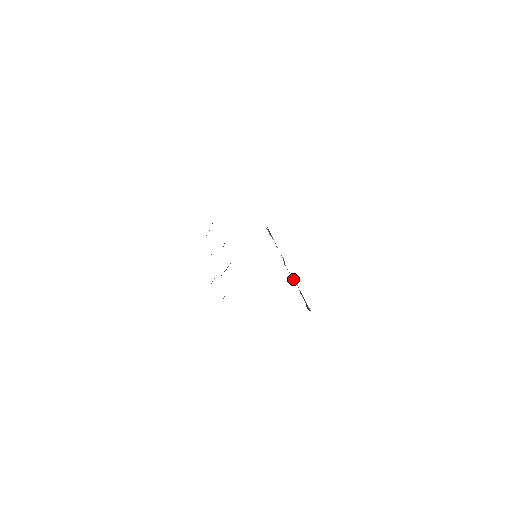
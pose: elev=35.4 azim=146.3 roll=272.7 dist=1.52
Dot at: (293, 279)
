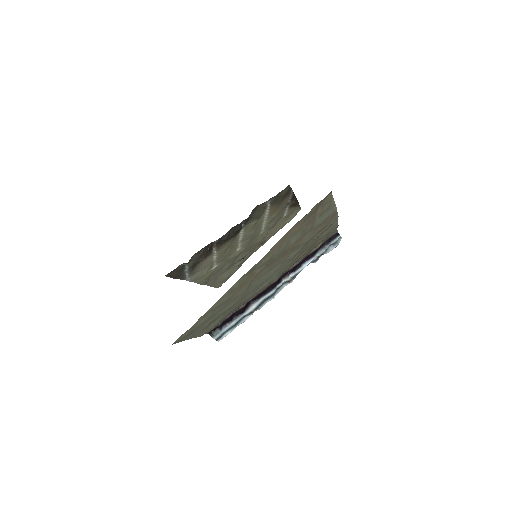
Dot at: (255, 301)
